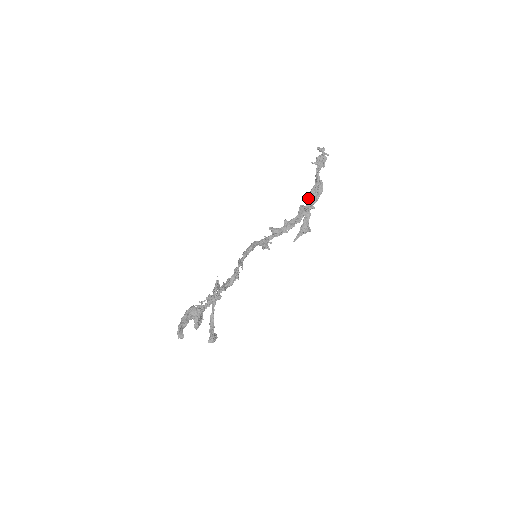
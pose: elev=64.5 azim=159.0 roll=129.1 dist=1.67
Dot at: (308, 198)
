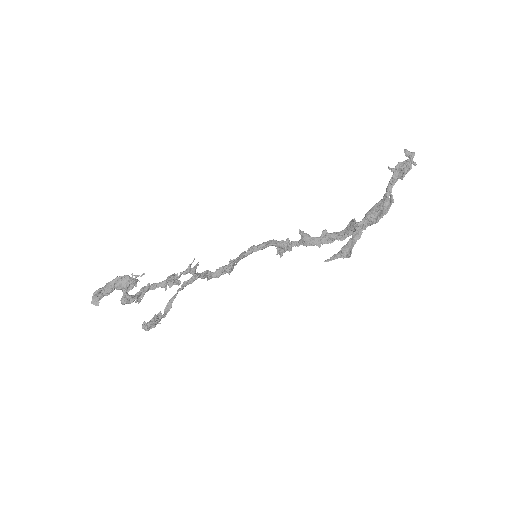
Dot at: (366, 214)
